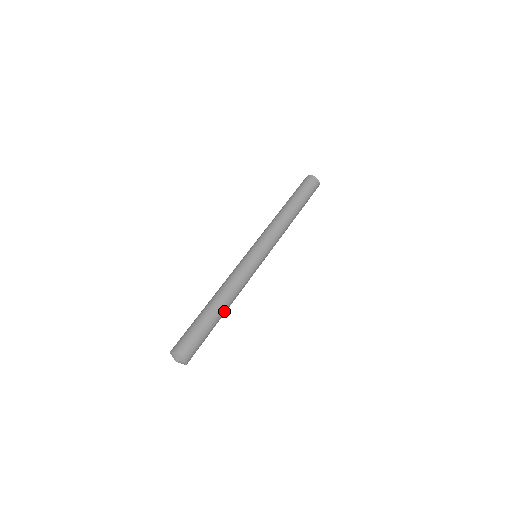
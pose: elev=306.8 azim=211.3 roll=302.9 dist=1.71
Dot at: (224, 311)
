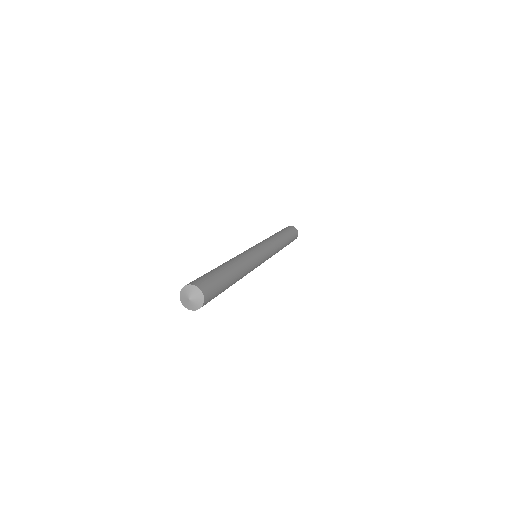
Dot at: (235, 282)
